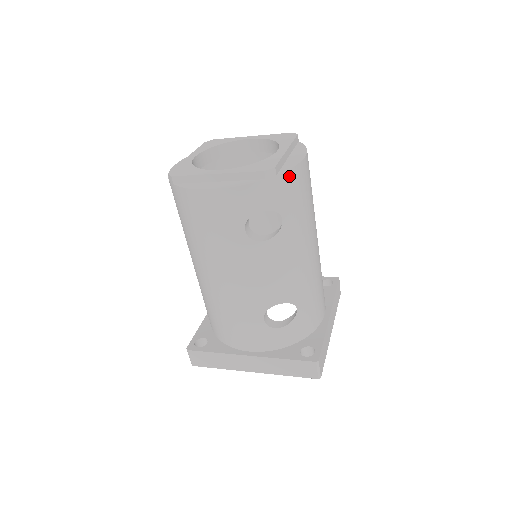
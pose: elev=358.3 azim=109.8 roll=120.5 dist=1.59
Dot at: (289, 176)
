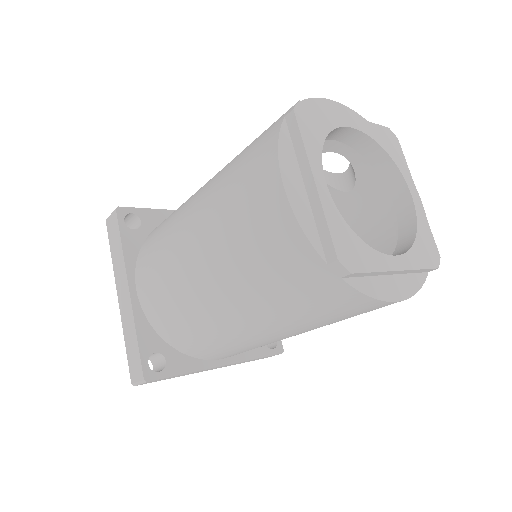
Dot at: occluded
